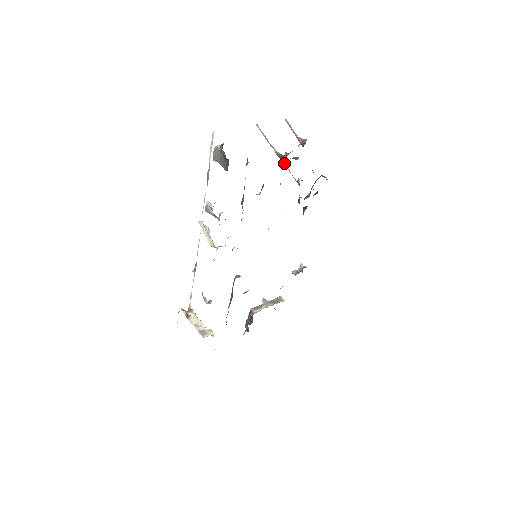
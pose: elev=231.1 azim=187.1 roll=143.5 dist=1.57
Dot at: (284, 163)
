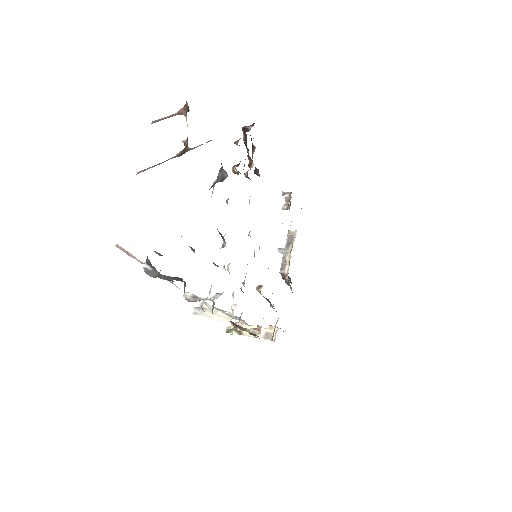
Dot at: occluded
